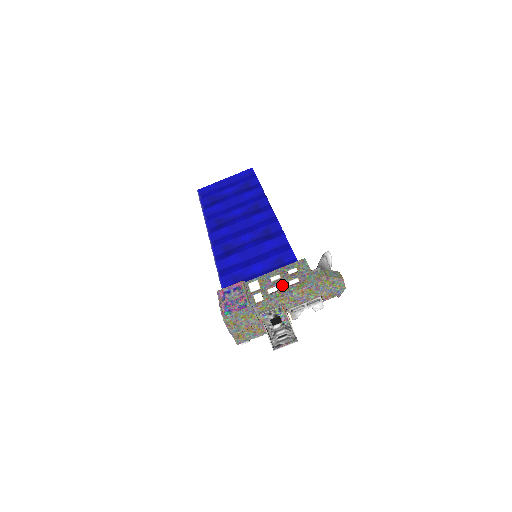
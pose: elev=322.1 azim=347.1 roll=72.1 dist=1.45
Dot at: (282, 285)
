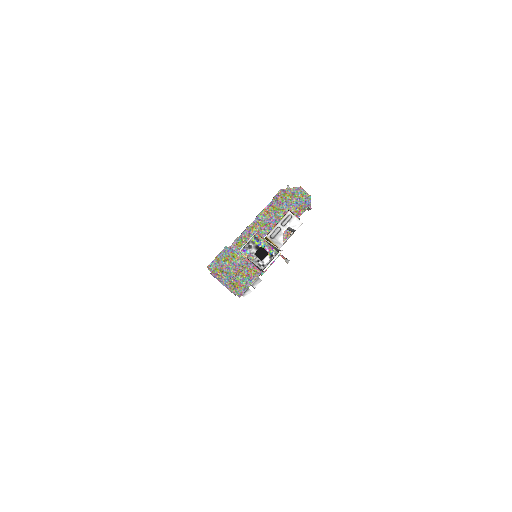
Dot at: occluded
